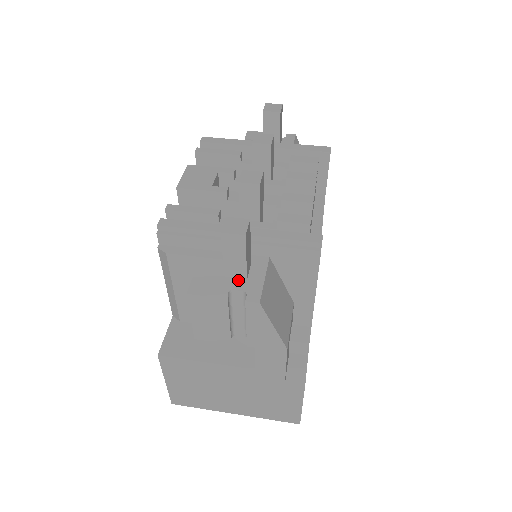
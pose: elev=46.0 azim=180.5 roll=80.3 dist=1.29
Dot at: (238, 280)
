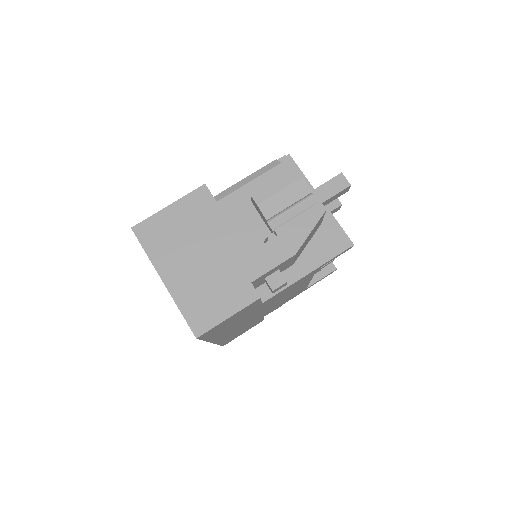
Dot at: occluded
